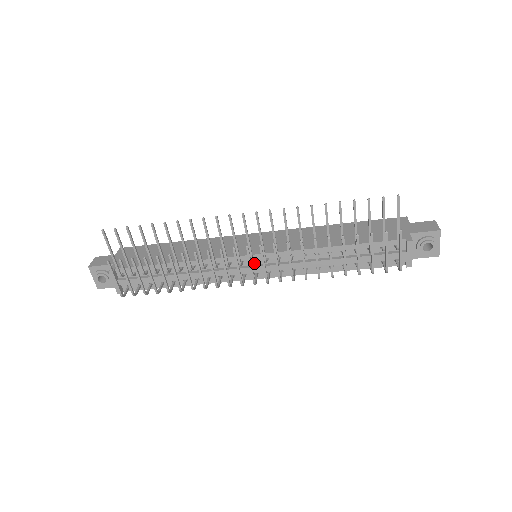
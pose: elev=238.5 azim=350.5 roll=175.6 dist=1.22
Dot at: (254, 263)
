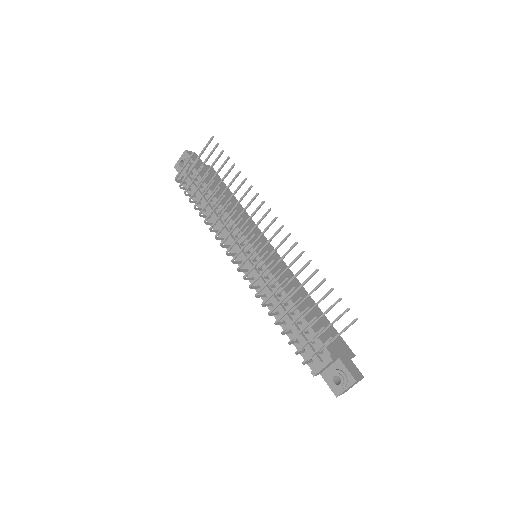
Dot at: (248, 253)
